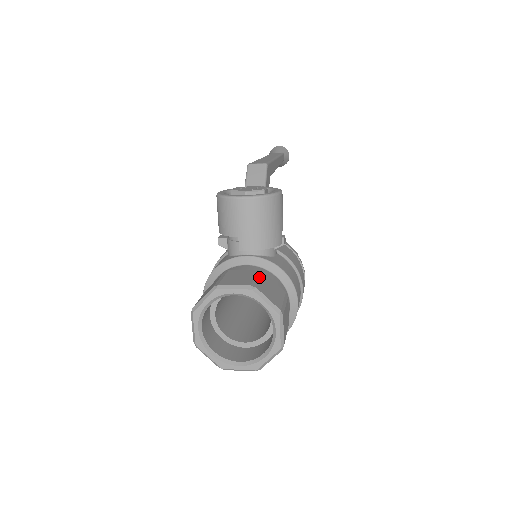
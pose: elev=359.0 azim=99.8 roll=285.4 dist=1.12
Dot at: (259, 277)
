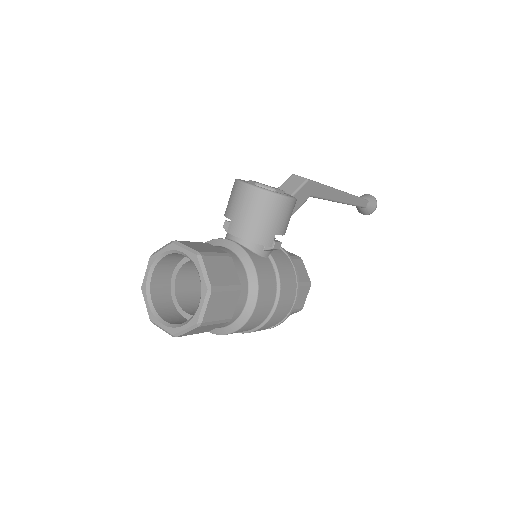
Dot at: (219, 255)
